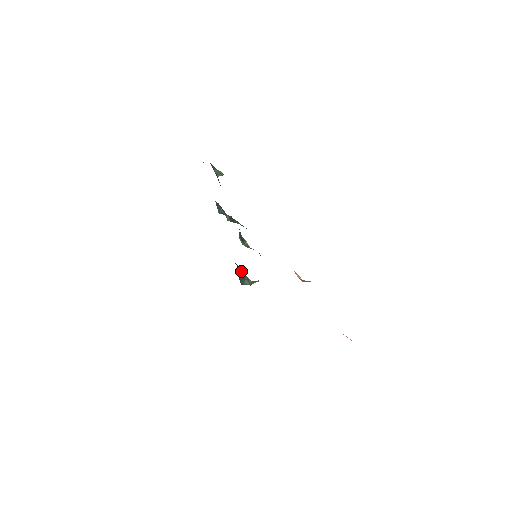
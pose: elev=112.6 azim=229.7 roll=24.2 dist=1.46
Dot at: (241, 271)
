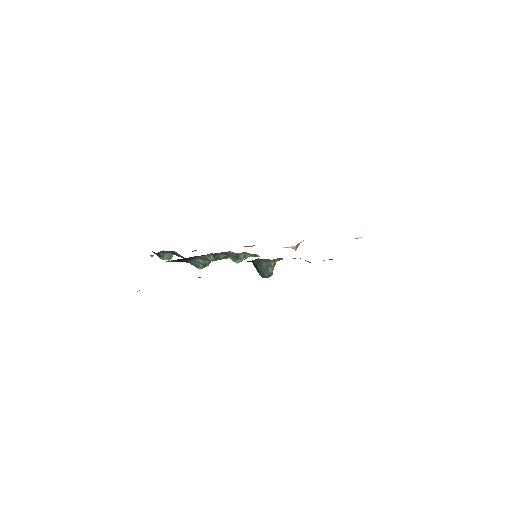
Dot at: (260, 265)
